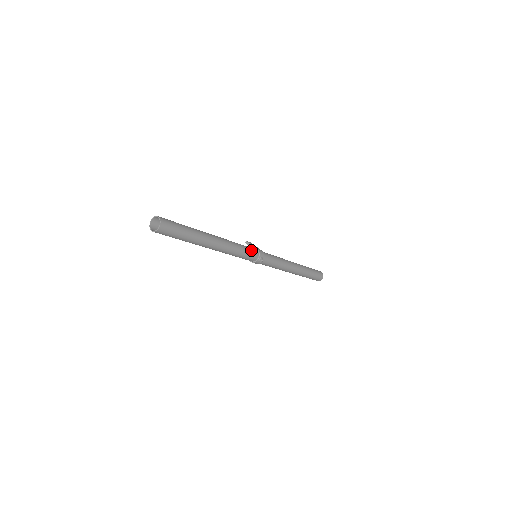
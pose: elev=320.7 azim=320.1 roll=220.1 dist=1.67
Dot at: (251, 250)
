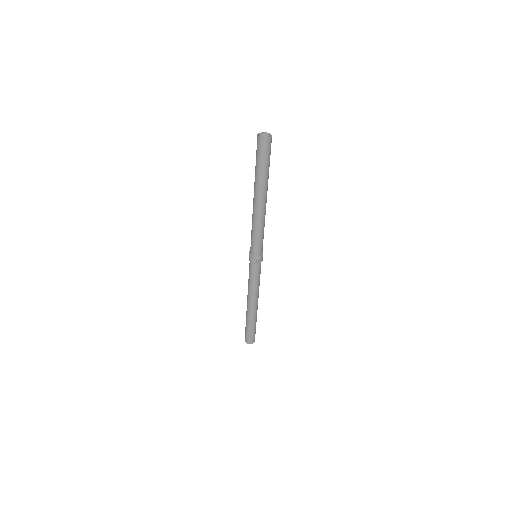
Dot at: occluded
